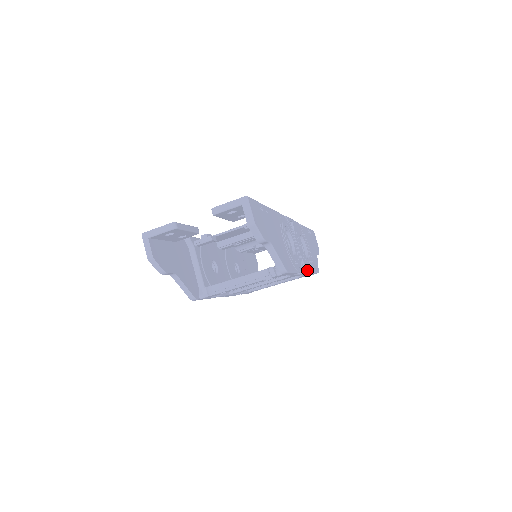
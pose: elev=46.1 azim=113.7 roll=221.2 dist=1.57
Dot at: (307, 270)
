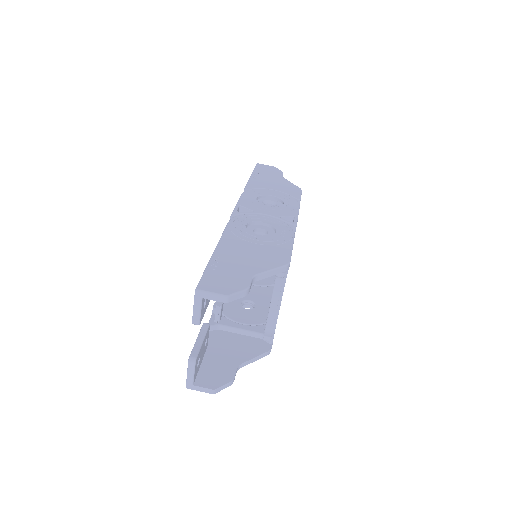
Dot at: (295, 215)
